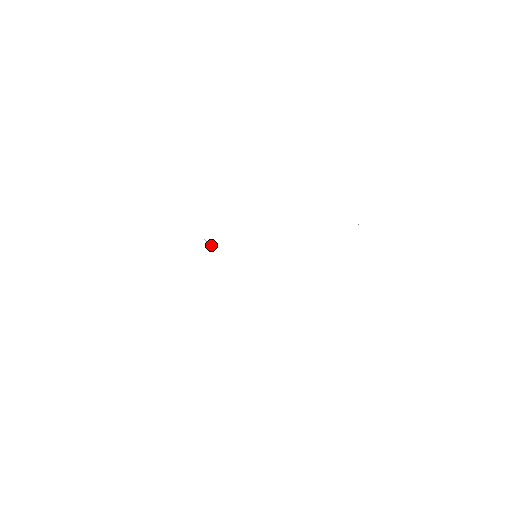
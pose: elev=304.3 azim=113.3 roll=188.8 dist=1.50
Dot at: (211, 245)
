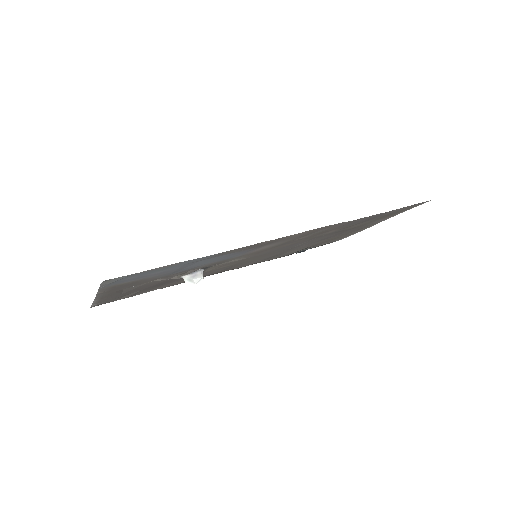
Dot at: (203, 278)
